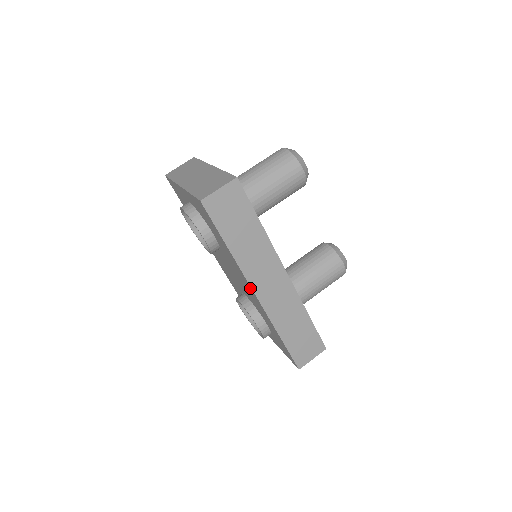
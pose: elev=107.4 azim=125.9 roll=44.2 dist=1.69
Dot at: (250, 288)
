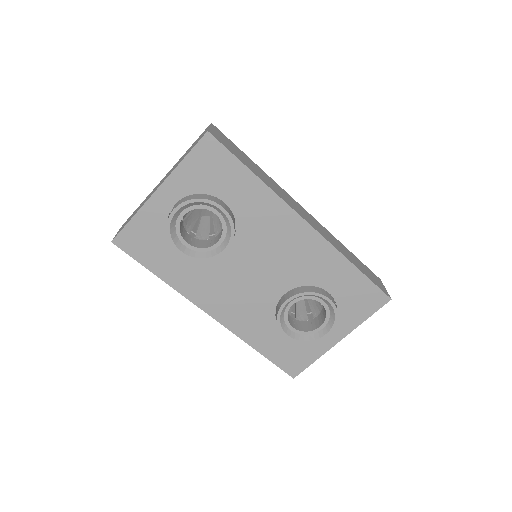
Dot at: (297, 222)
